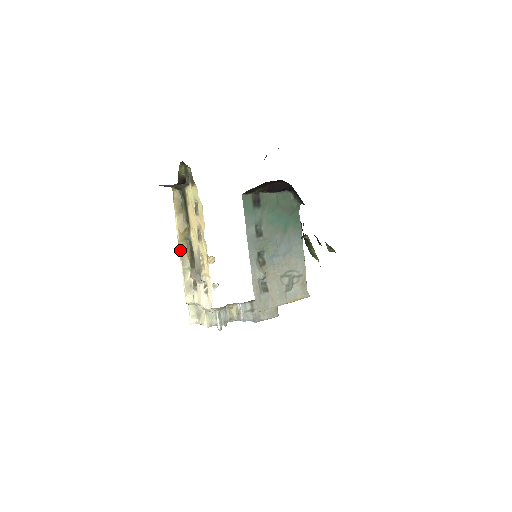
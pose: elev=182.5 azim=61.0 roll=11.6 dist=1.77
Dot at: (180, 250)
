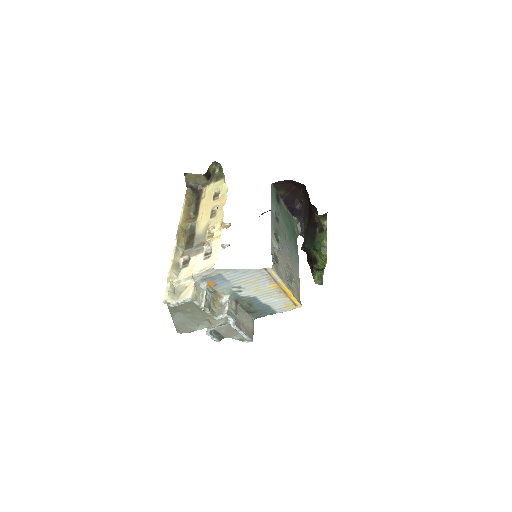
Dot at: (179, 232)
